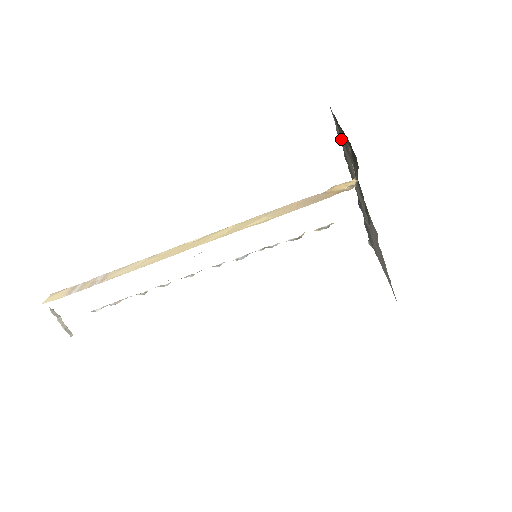
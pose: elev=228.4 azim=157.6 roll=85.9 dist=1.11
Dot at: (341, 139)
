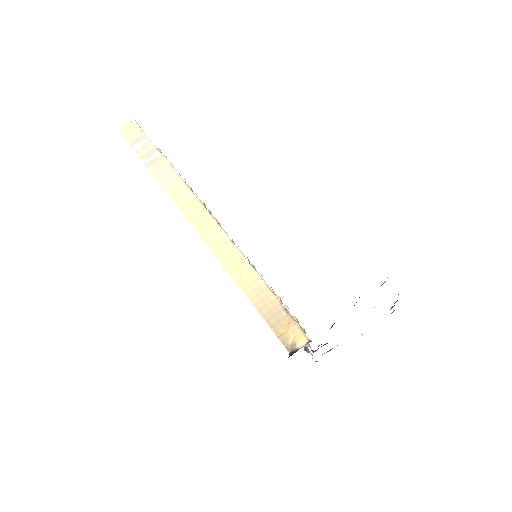
Dot at: occluded
